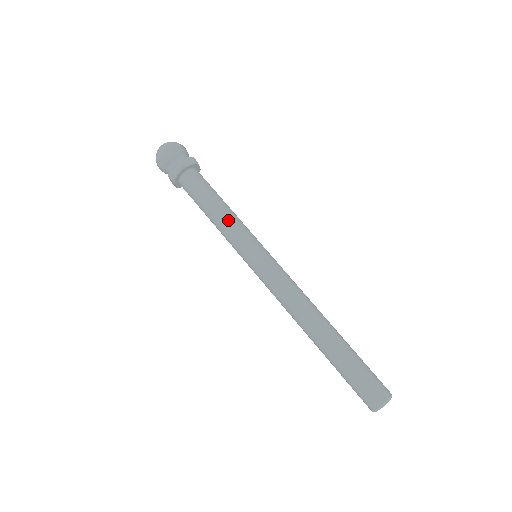
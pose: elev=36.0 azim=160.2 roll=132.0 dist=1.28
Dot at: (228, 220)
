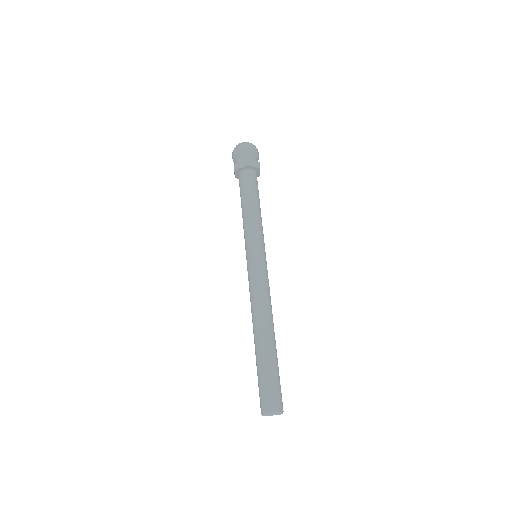
Dot at: (244, 222)
